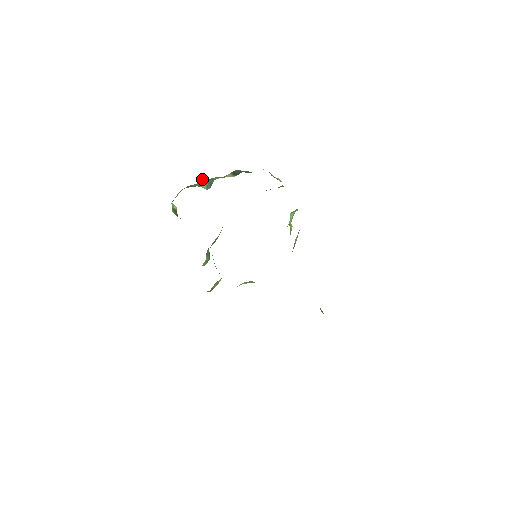
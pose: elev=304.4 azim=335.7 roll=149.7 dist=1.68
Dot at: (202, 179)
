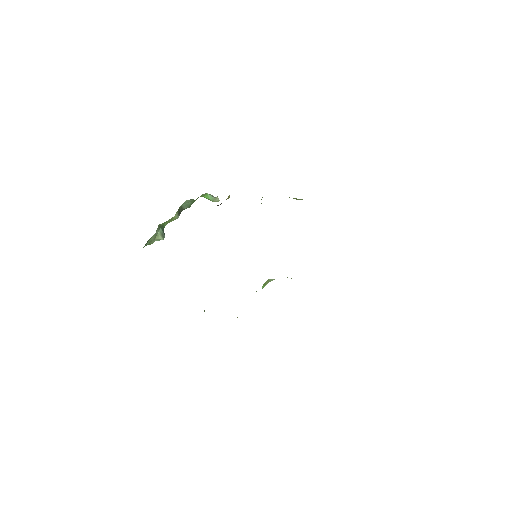
Dot at: (158, 226)
